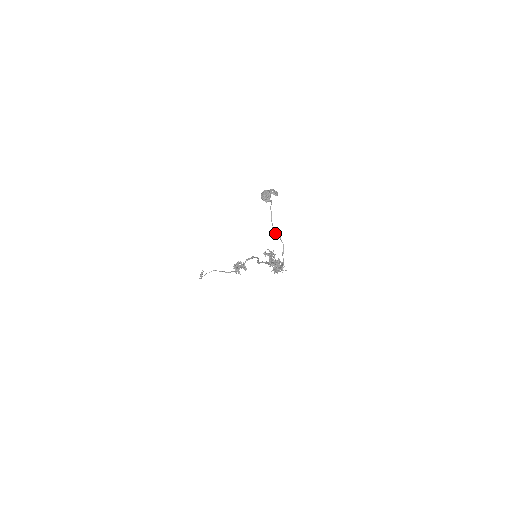
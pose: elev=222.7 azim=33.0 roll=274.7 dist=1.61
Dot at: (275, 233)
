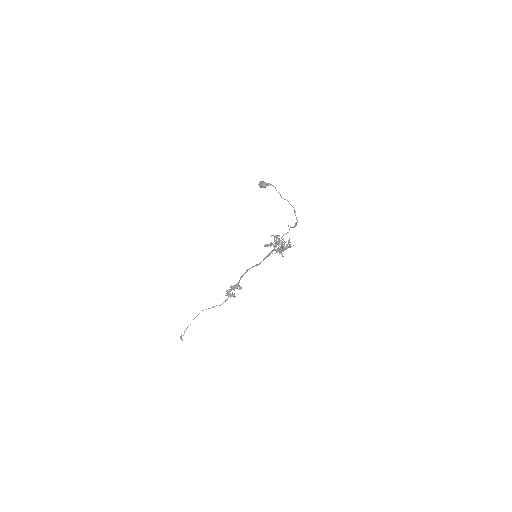
Dot at: (284, 199)
